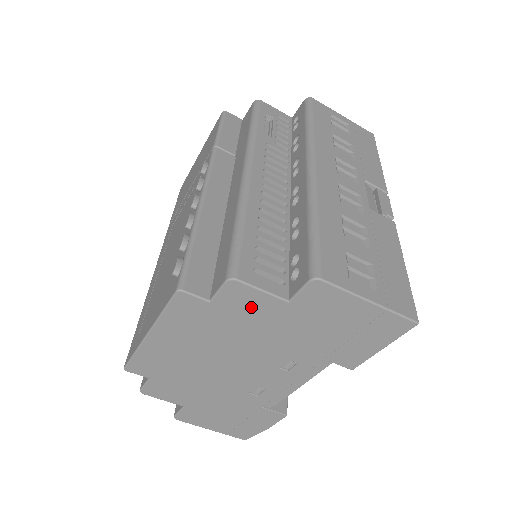
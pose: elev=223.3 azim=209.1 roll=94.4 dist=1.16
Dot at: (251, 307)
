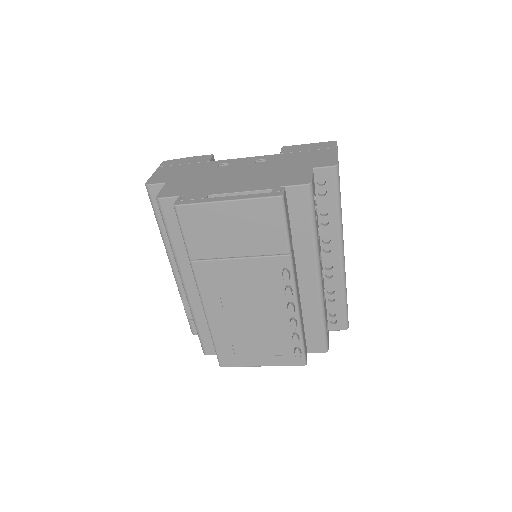
Dot at: occluded
